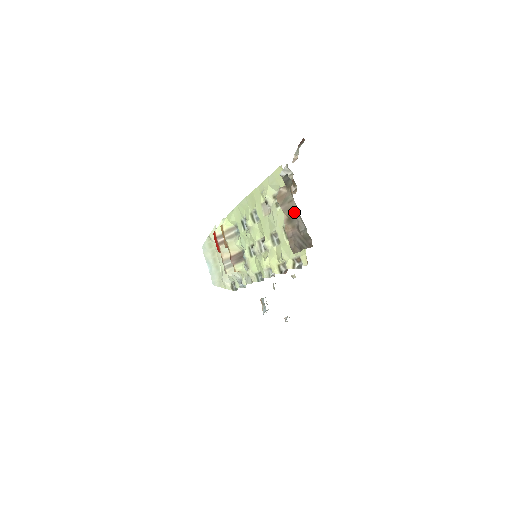
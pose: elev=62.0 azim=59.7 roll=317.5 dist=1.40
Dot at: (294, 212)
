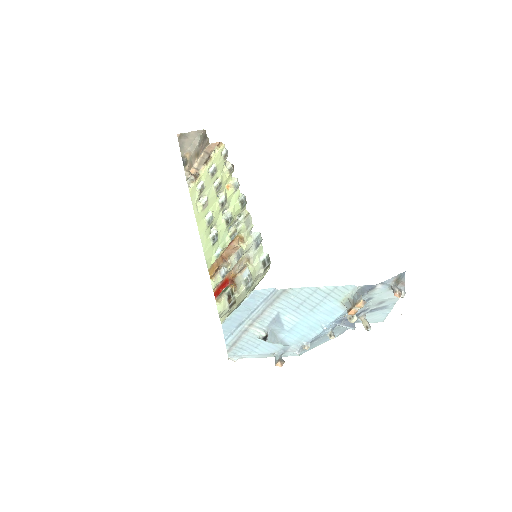
Dot at: (195, 153)
